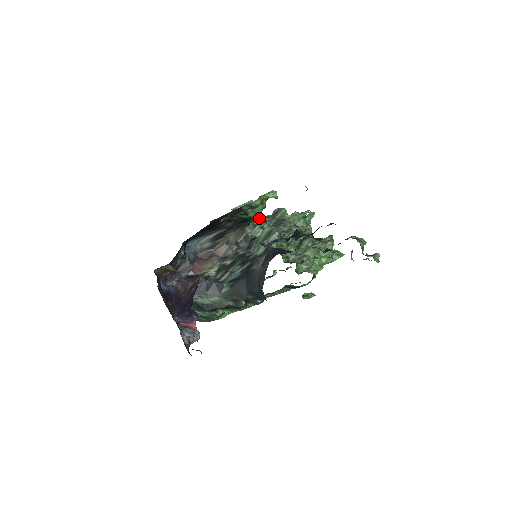
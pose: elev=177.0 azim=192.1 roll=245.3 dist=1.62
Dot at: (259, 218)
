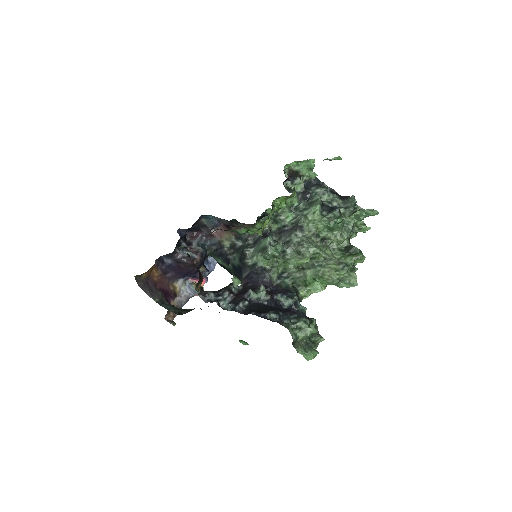
Dot at: (288, 205)
